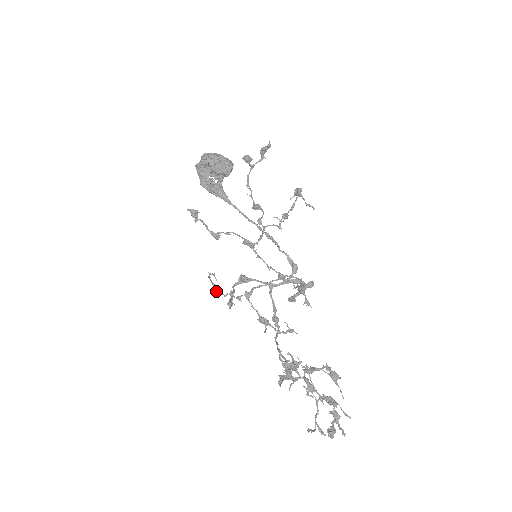
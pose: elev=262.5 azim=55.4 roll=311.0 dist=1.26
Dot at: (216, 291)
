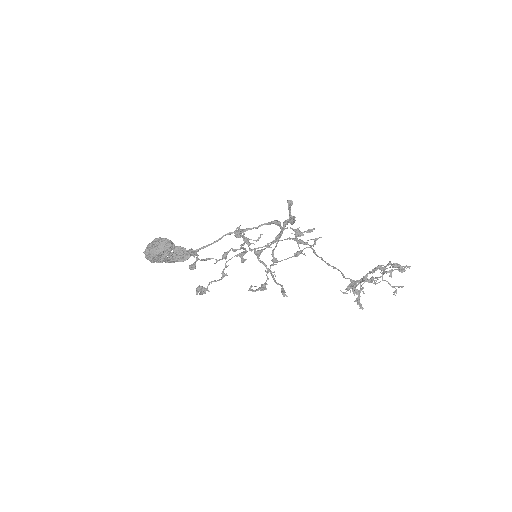
Dot at: occluded
